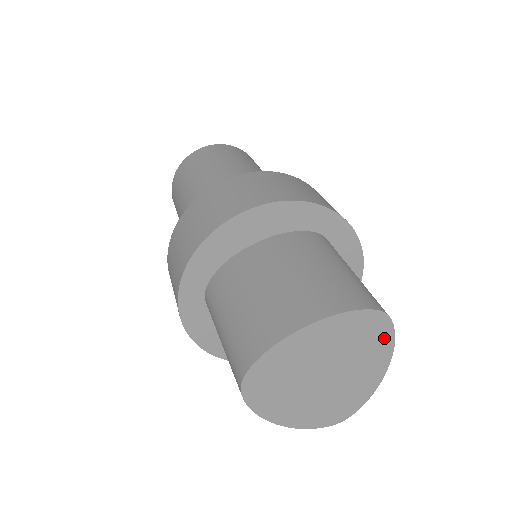
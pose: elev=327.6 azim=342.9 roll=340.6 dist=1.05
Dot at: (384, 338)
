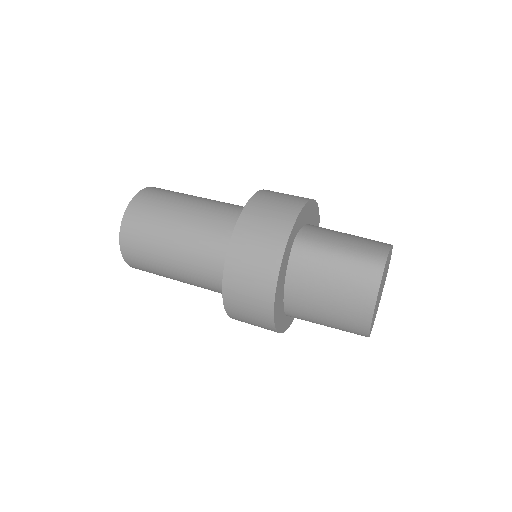
Dot at: (385, 279)
